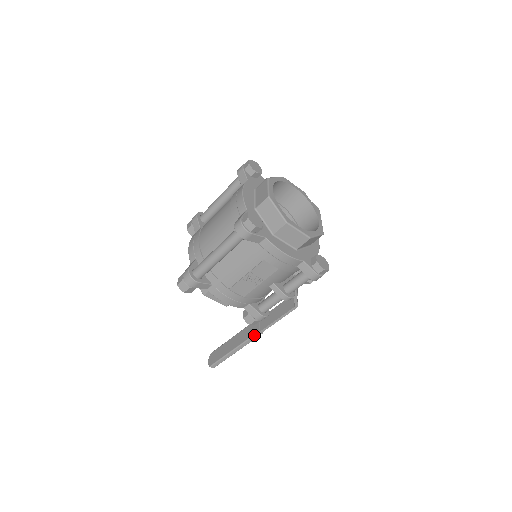
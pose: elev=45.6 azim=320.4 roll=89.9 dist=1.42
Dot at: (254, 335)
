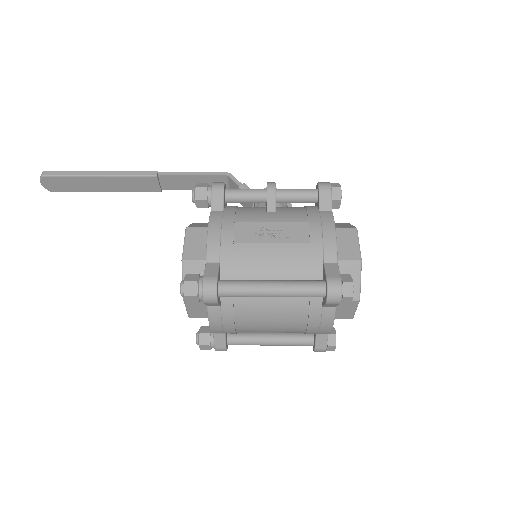
Dot at: occluded
